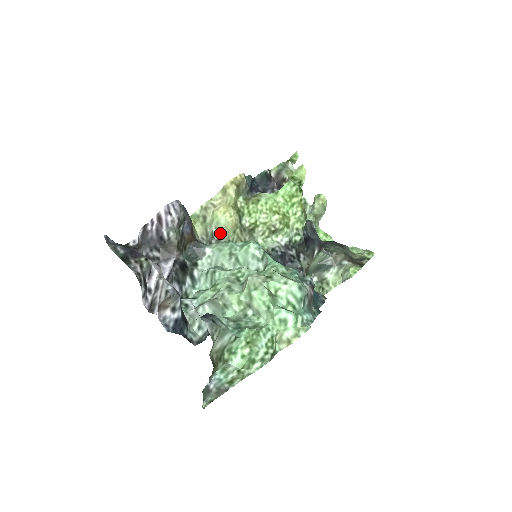
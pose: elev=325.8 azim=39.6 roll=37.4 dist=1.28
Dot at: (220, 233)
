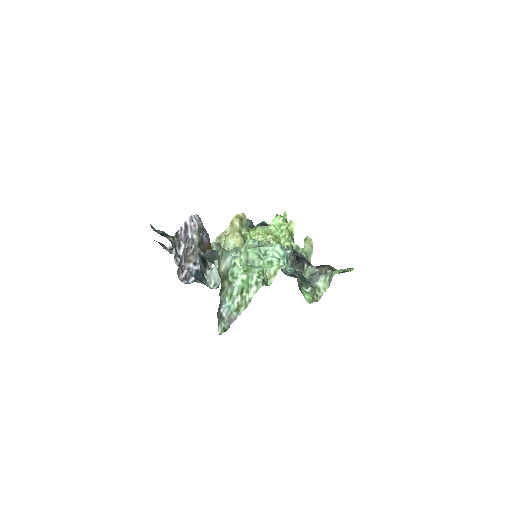
Dot at: occluded
